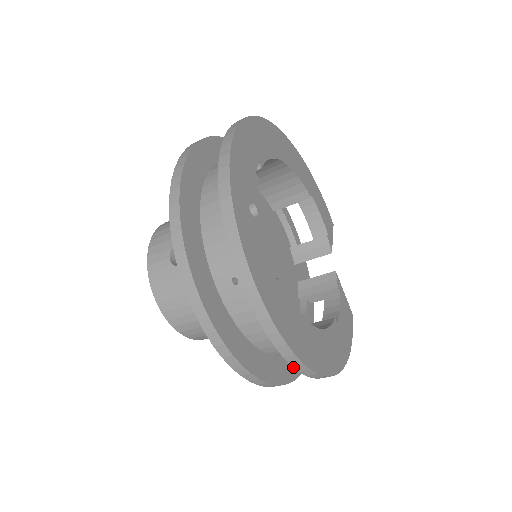
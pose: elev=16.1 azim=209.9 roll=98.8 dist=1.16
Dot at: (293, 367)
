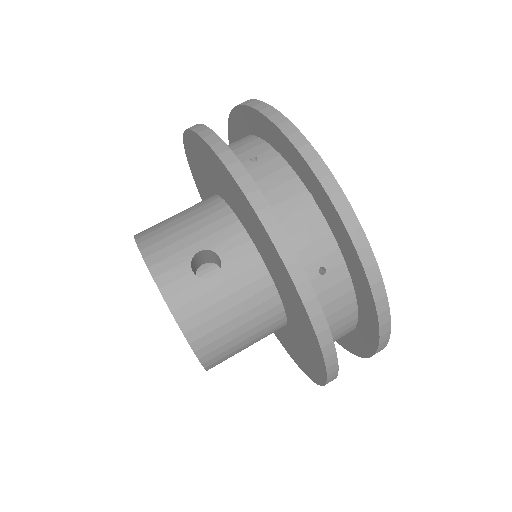
Dot at: (378, 346)
